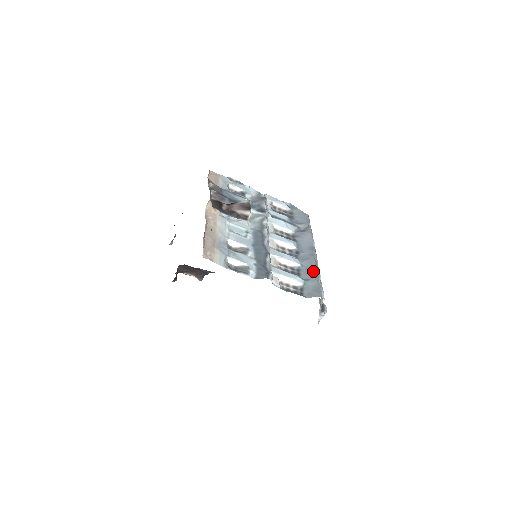
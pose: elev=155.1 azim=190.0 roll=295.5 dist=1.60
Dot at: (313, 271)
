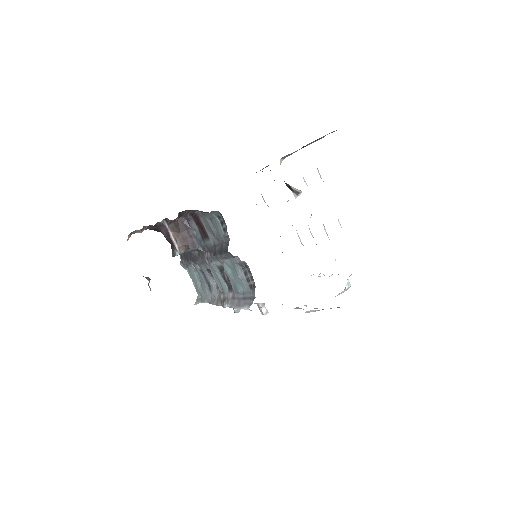
Dot at: occluded
